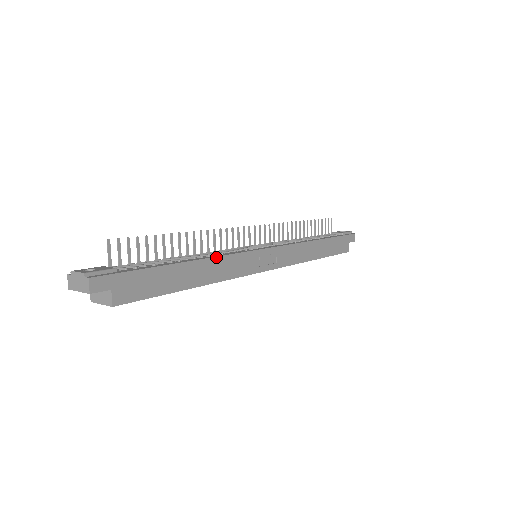
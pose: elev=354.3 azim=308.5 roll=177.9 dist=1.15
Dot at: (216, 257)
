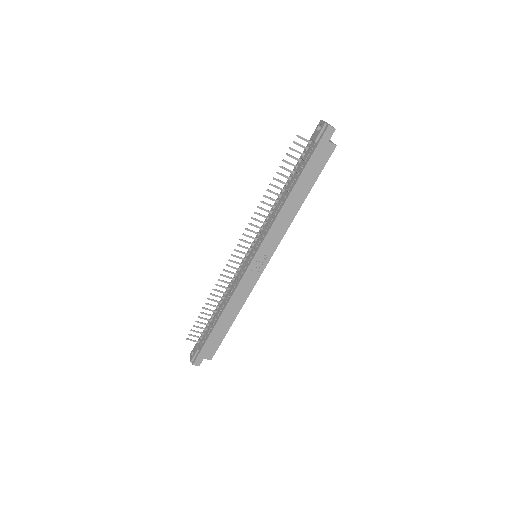
Dot at: (228, 302)
